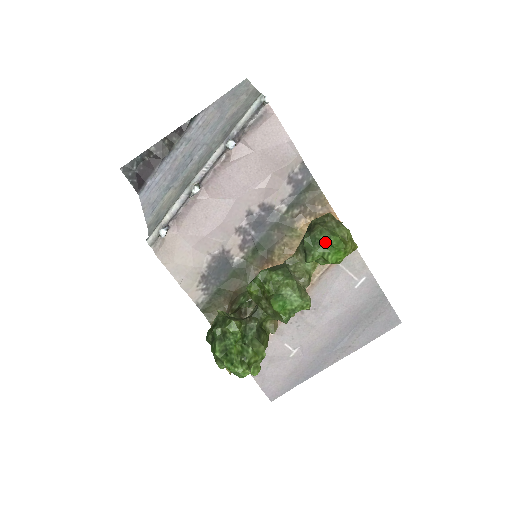
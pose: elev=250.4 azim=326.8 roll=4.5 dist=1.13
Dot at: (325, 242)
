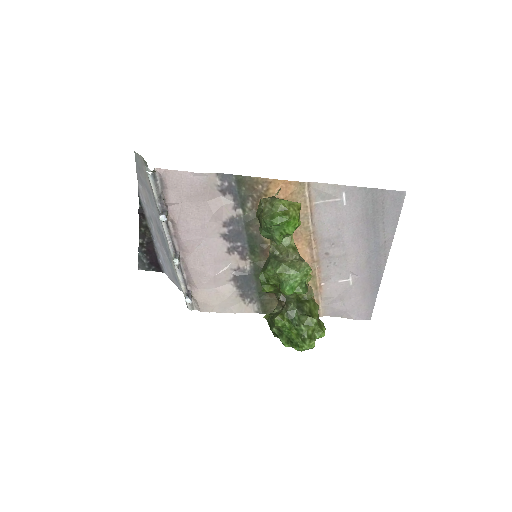
Dot at: (273, 227)
